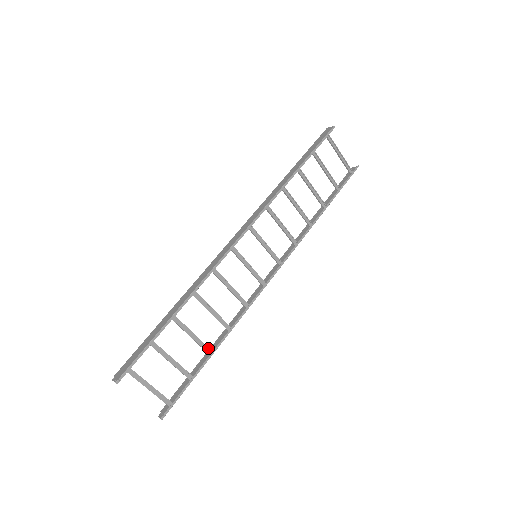
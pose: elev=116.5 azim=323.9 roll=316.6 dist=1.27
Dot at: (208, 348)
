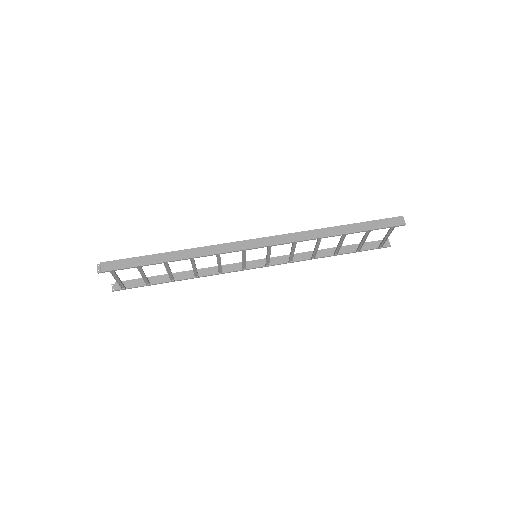
Dot at: (173, 279)
